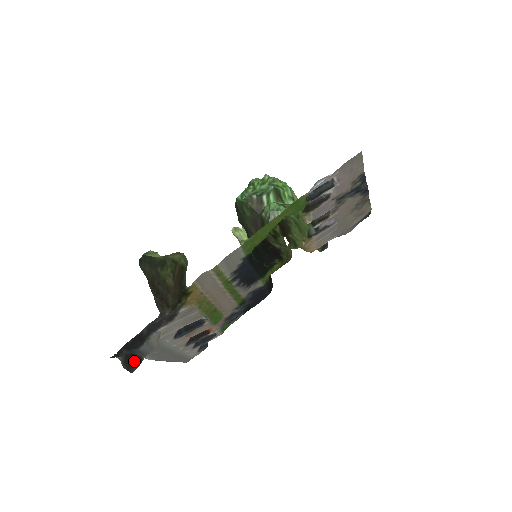
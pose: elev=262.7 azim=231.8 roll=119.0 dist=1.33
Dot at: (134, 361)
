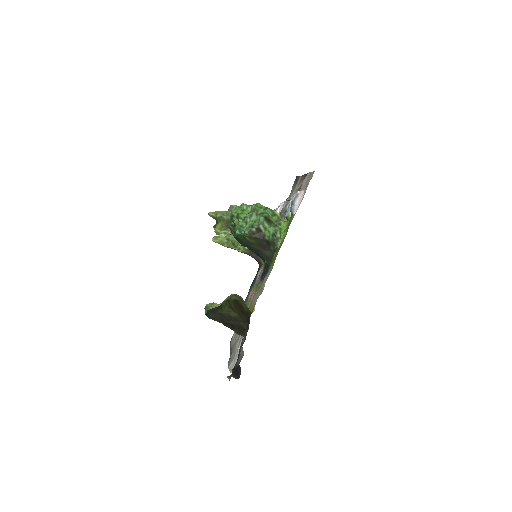
Dot at: (237, 371)
